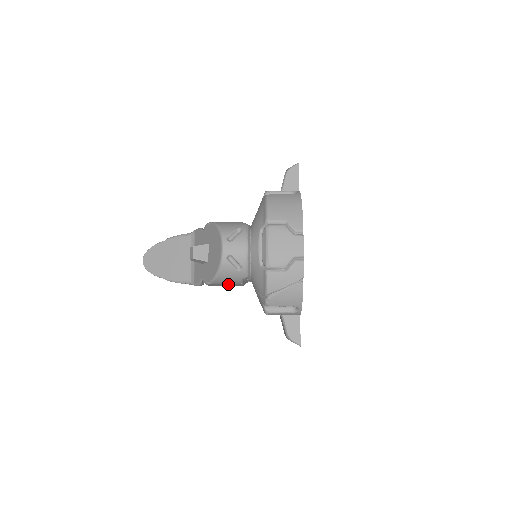
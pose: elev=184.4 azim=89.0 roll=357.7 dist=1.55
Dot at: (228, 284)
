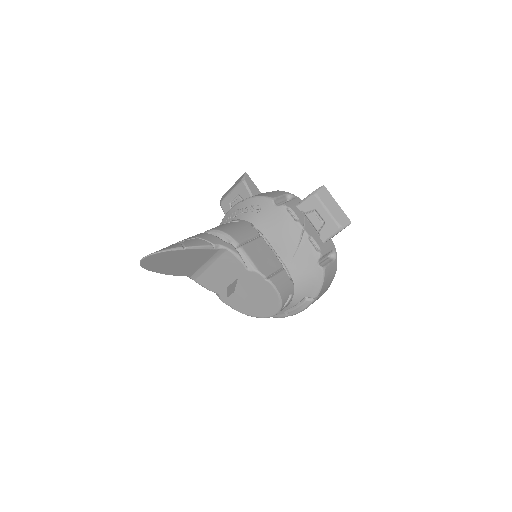
Dot at: occluded
